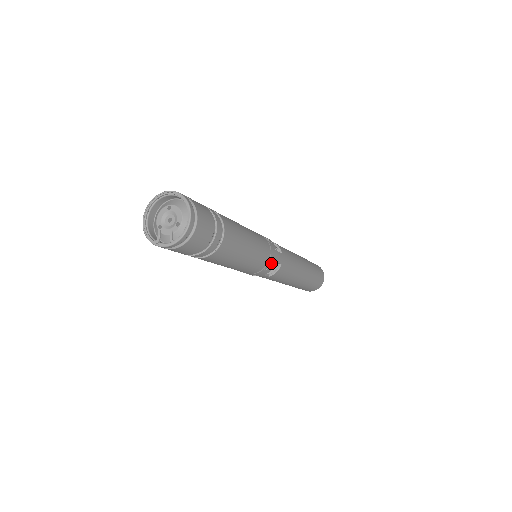
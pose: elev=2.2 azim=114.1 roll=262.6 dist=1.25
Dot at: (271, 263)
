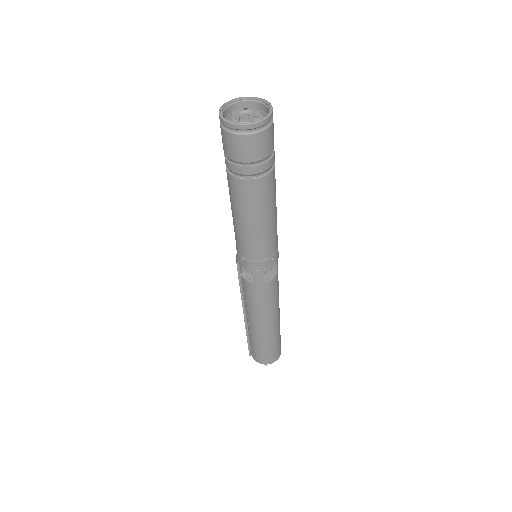
Dot at: (276, 256)
